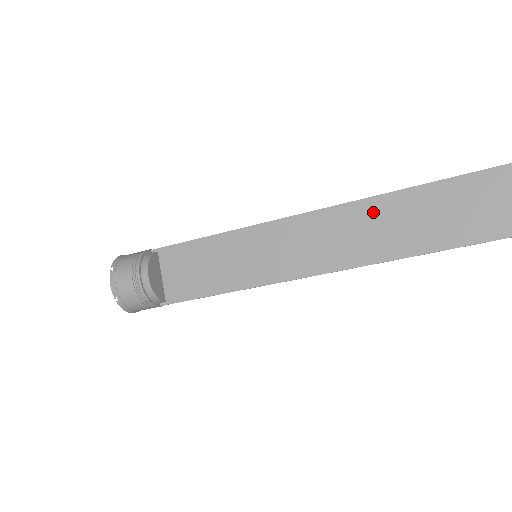
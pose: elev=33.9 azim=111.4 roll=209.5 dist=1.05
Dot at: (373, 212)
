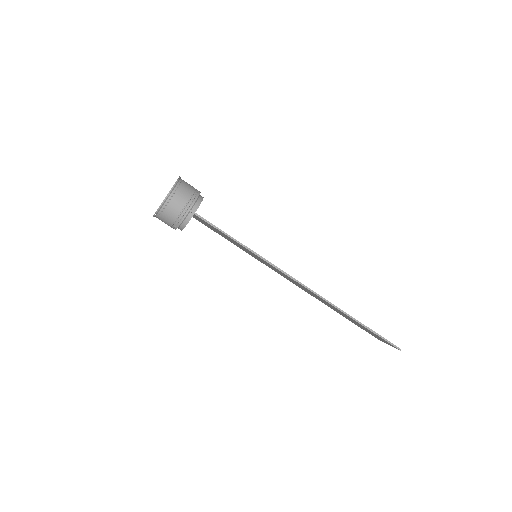
Dot at: occluded
